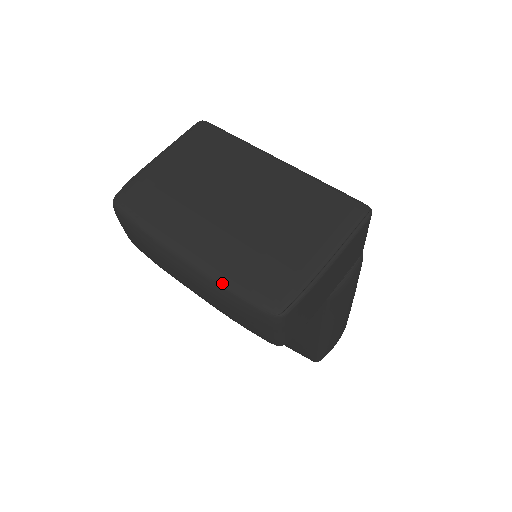
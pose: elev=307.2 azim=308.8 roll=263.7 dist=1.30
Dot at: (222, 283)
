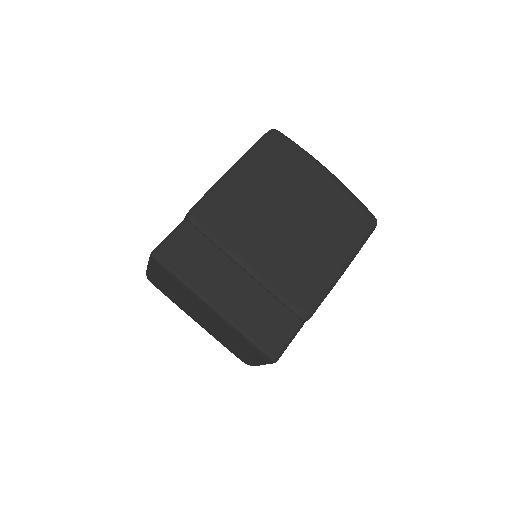
Dot at: occluded
